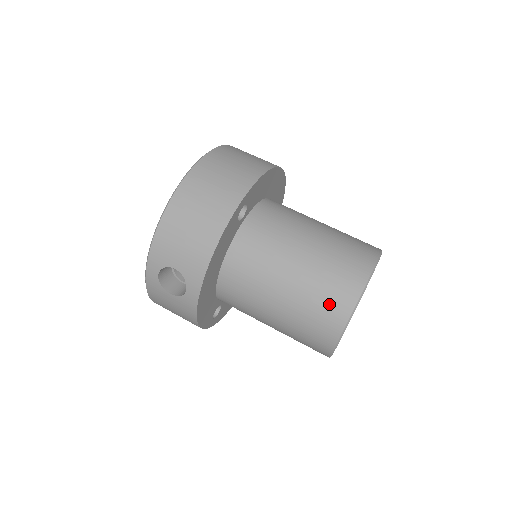
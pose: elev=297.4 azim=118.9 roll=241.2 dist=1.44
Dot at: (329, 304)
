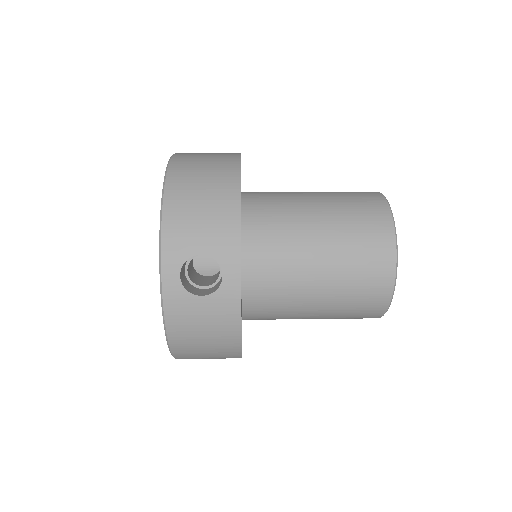
Dot at: (370, 233)
